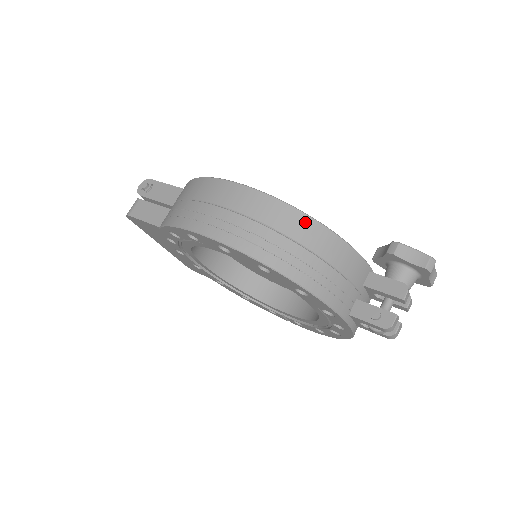
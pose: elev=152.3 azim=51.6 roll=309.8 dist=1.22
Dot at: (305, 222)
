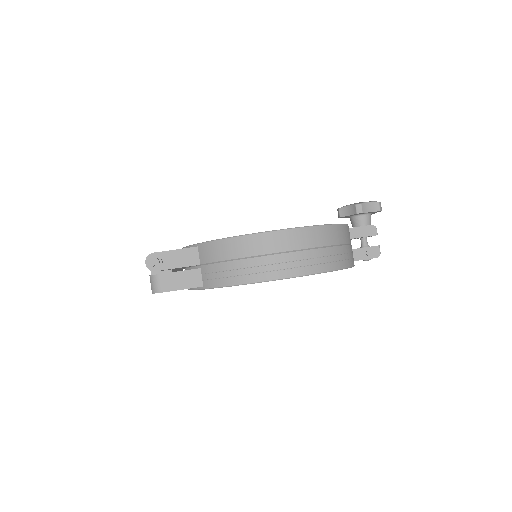
Dot at: (329, 230)
